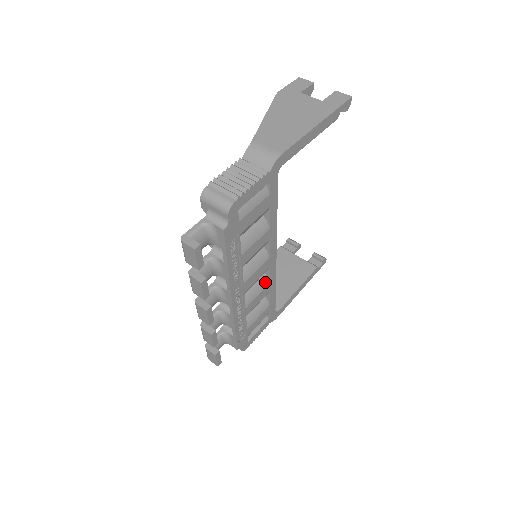
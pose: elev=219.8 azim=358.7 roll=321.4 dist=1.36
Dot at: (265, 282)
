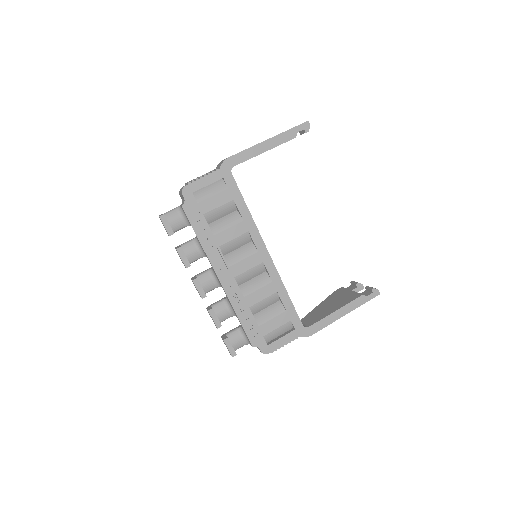
Dot at: (267, 279)
